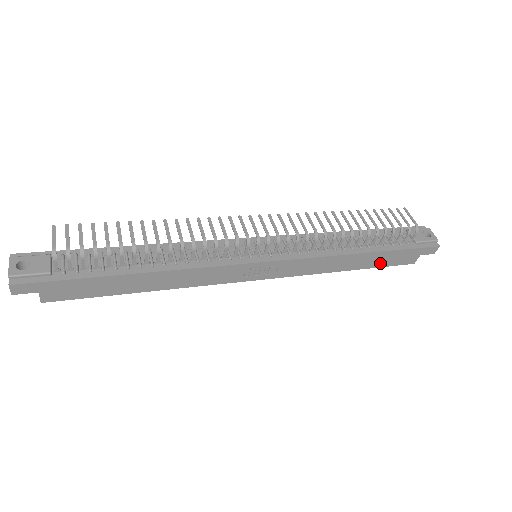
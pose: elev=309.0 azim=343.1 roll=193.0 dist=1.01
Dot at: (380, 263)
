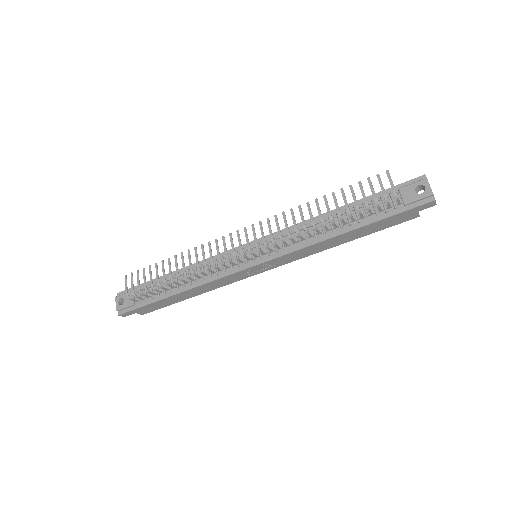
Dot at: (374, 230)
